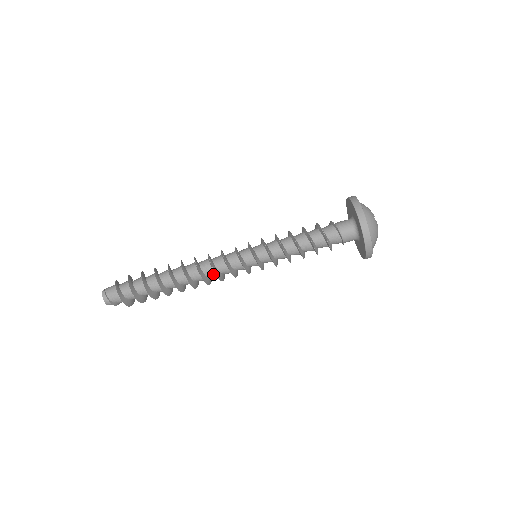
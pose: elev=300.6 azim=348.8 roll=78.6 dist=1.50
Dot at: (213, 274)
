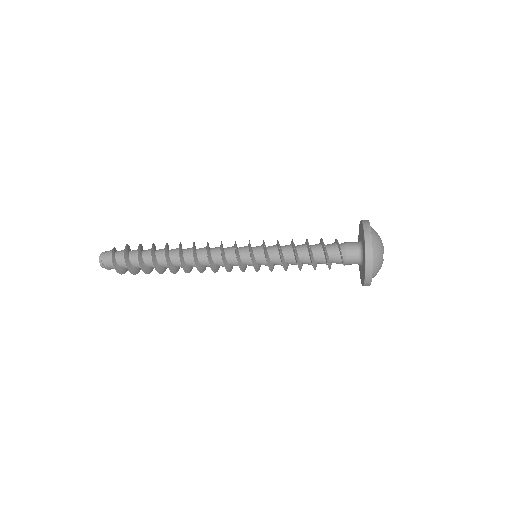
Dot at: occluded
